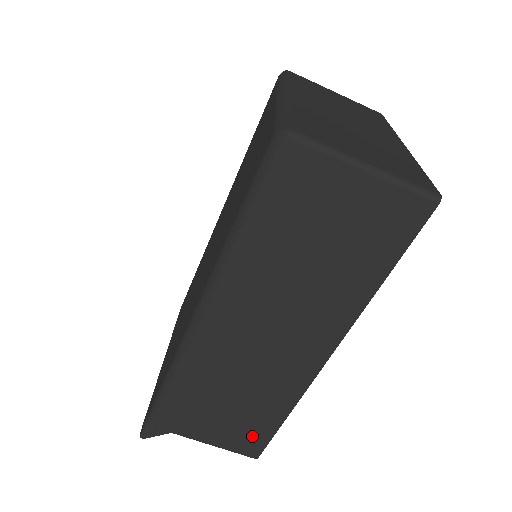
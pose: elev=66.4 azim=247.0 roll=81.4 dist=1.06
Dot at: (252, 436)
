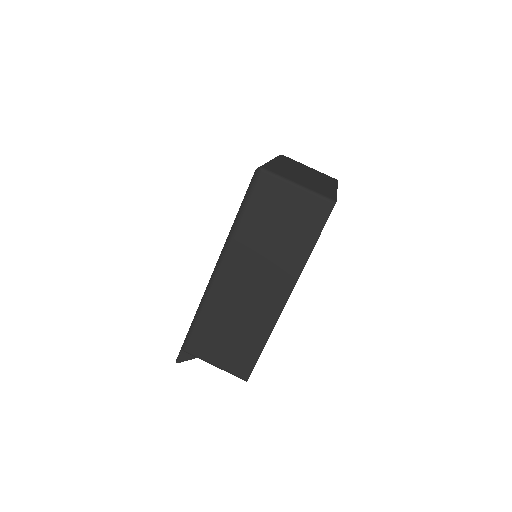
Dot at: (244, 360)
